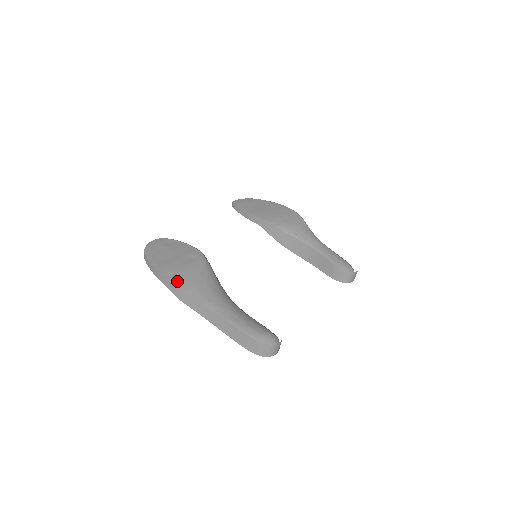
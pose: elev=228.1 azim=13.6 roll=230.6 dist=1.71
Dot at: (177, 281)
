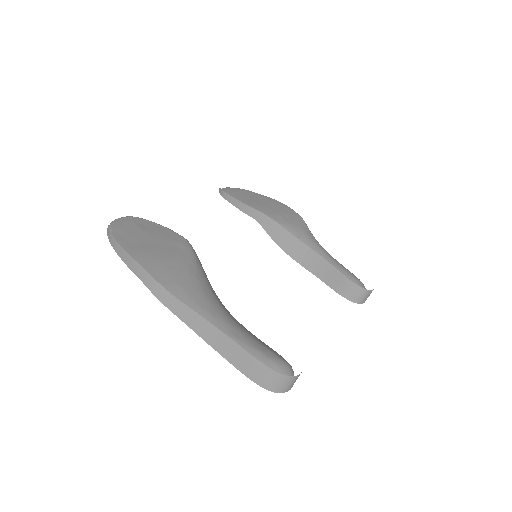
Dot at: (157, 274)
